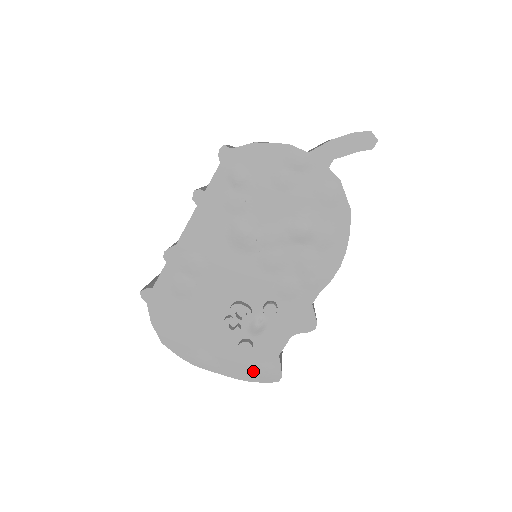
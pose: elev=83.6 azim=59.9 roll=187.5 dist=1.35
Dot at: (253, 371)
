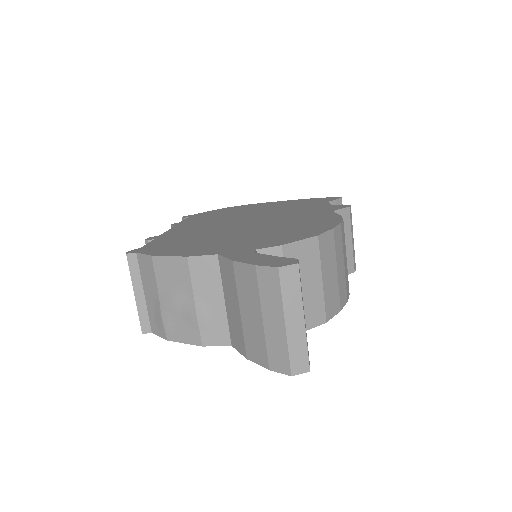
Dot at: occluded
